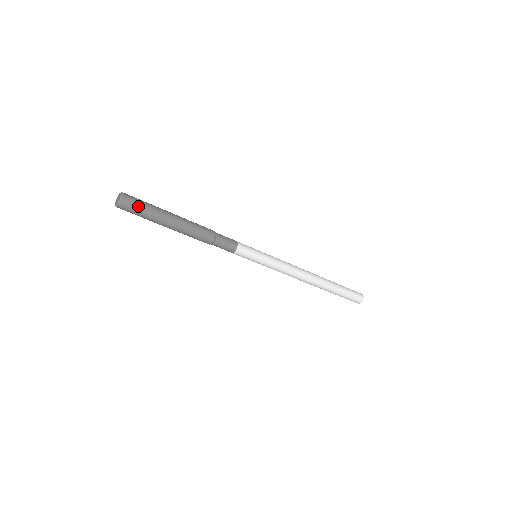
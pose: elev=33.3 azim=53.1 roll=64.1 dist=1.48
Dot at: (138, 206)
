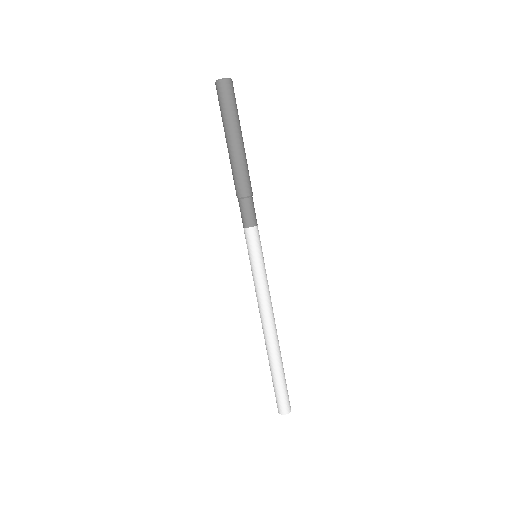
Dot at: (235, 99)
